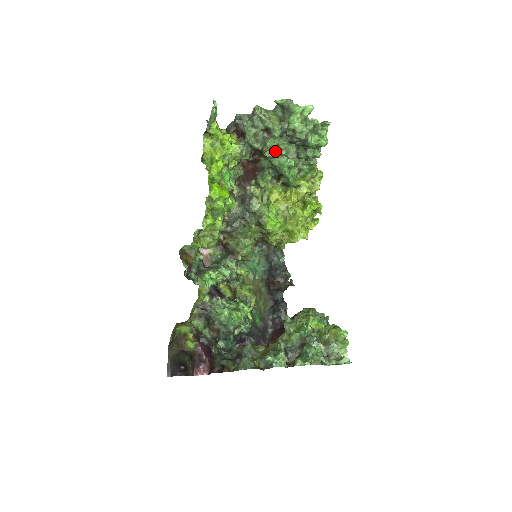
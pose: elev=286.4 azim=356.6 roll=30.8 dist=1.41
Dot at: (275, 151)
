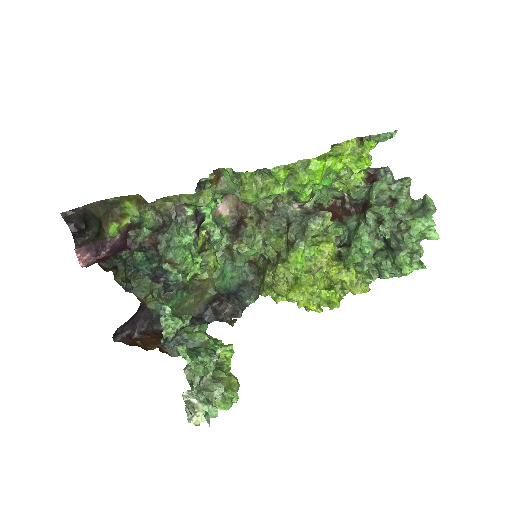
Dot at: (376, 221)
